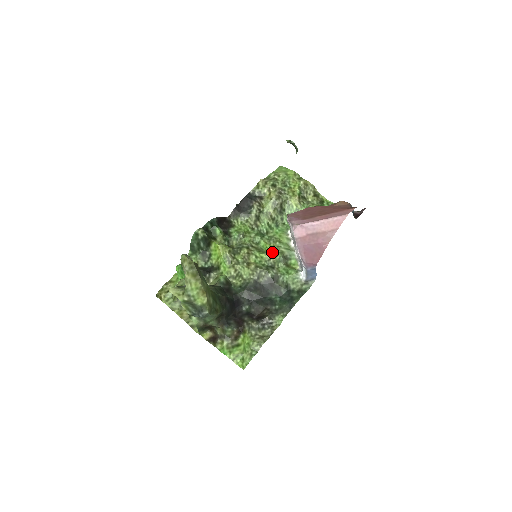
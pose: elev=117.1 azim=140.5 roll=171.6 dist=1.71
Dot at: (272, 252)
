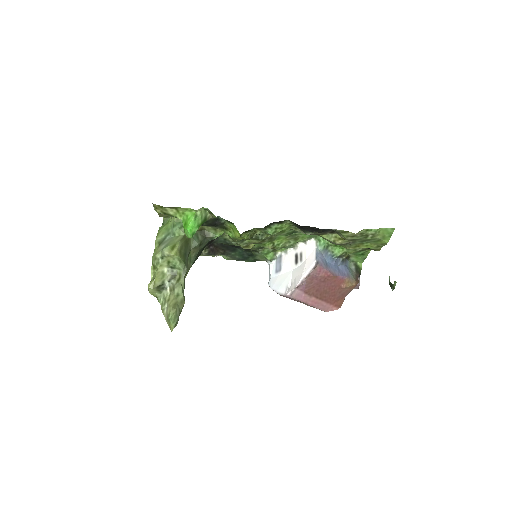
Dot at: (277, 246)
